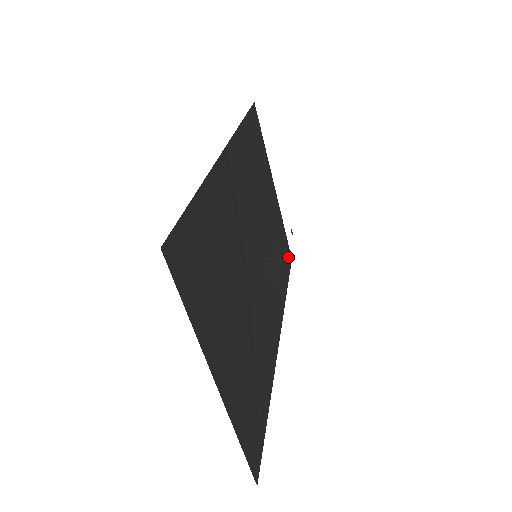
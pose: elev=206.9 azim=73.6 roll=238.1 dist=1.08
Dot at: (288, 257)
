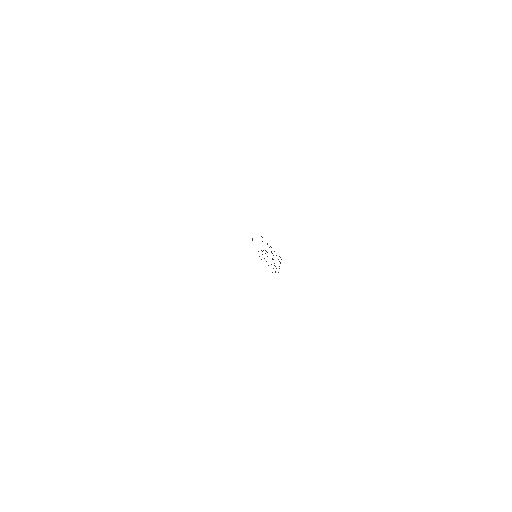
Dot at: occluded
